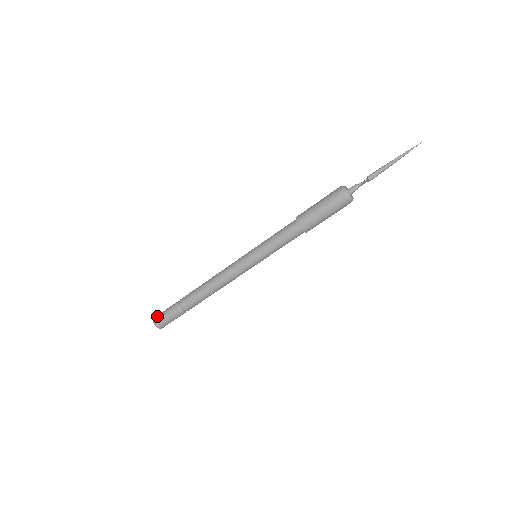
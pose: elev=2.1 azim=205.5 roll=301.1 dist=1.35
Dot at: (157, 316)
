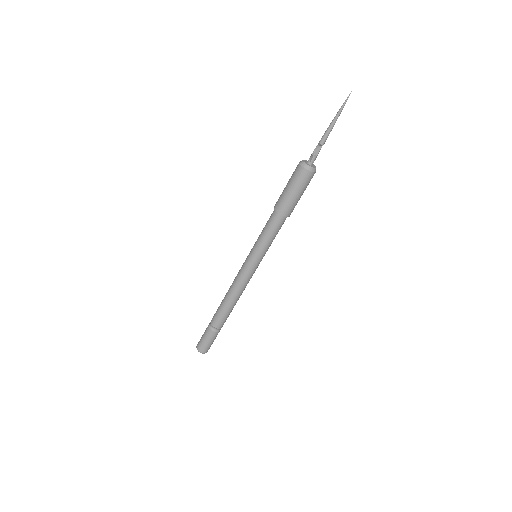
Dot at: (203, 349)
